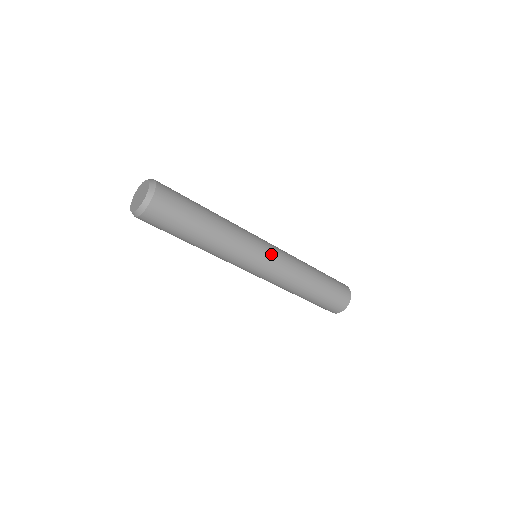
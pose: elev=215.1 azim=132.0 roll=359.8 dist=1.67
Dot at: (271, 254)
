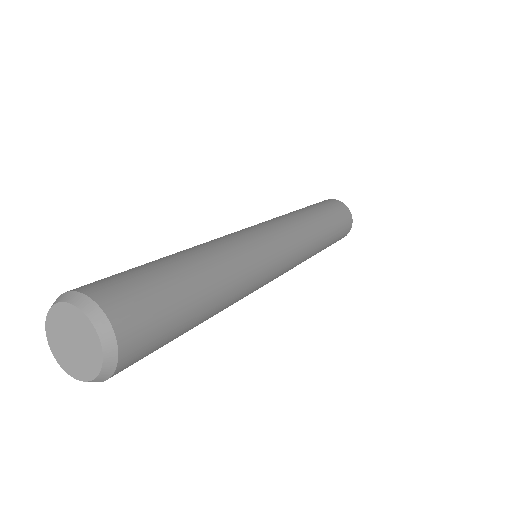
Dot at: (282, 244)
